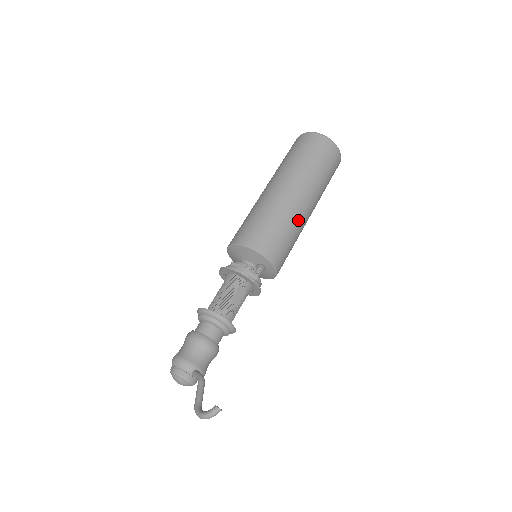
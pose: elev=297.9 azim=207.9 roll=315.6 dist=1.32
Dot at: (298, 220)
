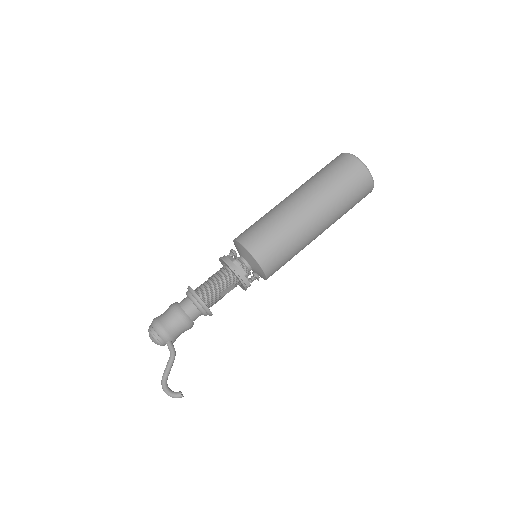
Dot at: (305, 245)
